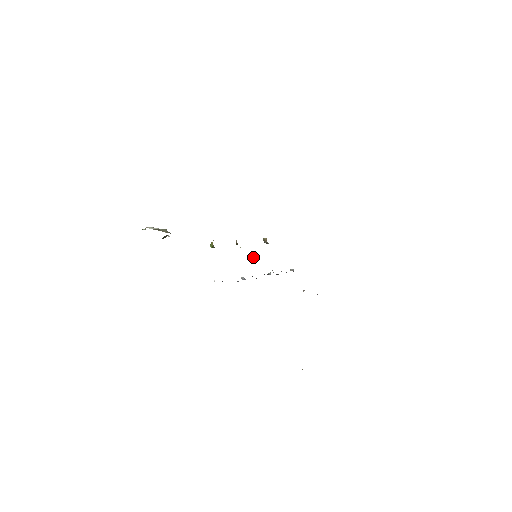
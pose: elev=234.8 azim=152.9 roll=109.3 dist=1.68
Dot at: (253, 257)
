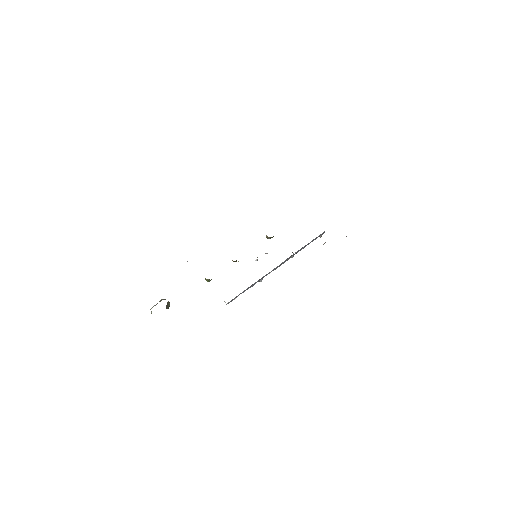
Dot at: occluded
